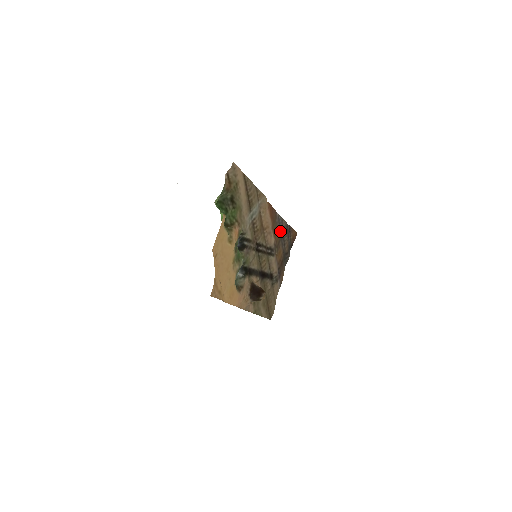
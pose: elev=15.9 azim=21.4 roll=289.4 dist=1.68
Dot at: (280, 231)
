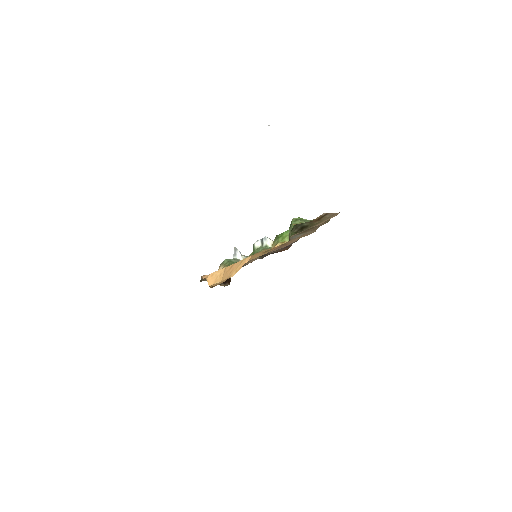
Dot at: occluded
